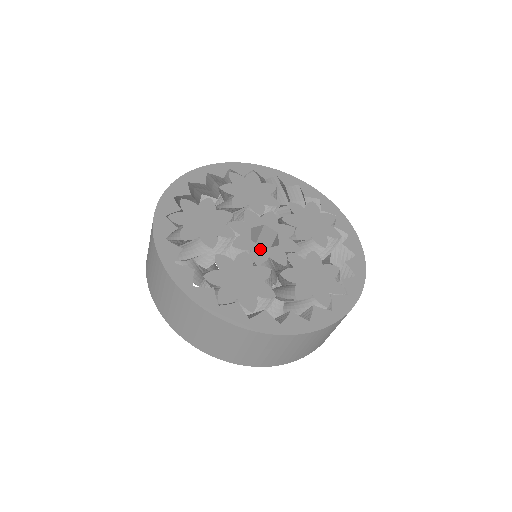
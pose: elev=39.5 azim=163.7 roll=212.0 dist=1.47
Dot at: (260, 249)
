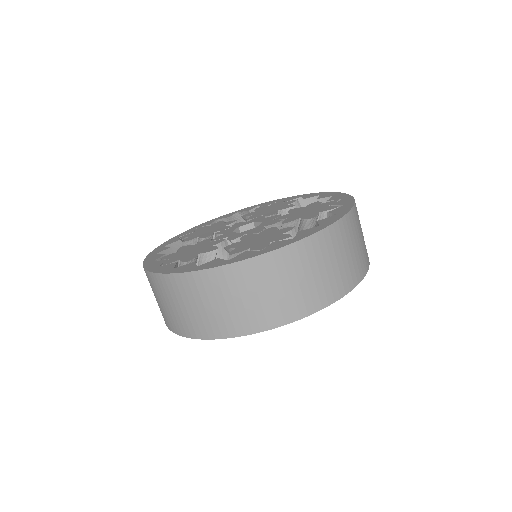
Dot at: (252, 230)
